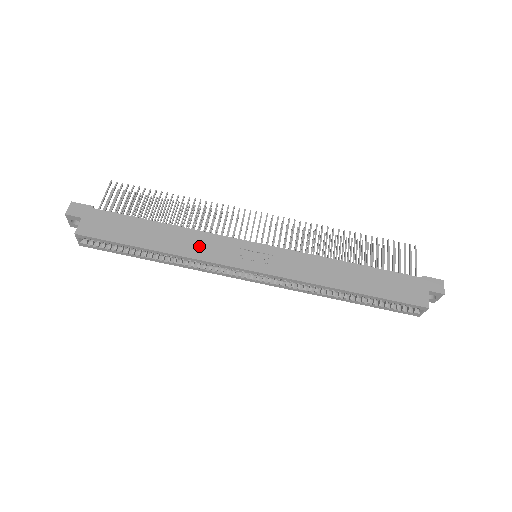
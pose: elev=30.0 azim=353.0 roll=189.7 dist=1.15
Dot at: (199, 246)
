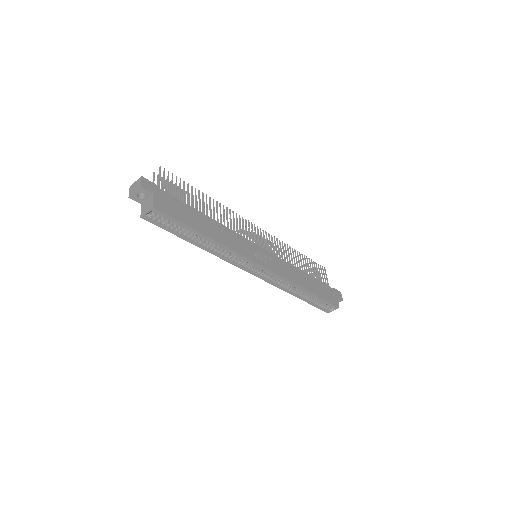
Dot at: (232, 240)
